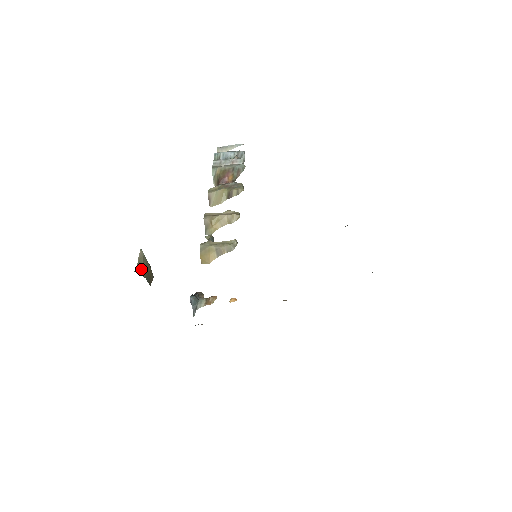
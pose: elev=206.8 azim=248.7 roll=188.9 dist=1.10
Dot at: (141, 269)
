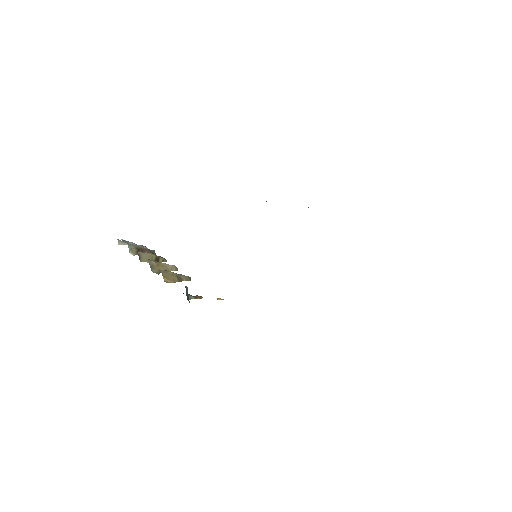
Dot at: occluded
